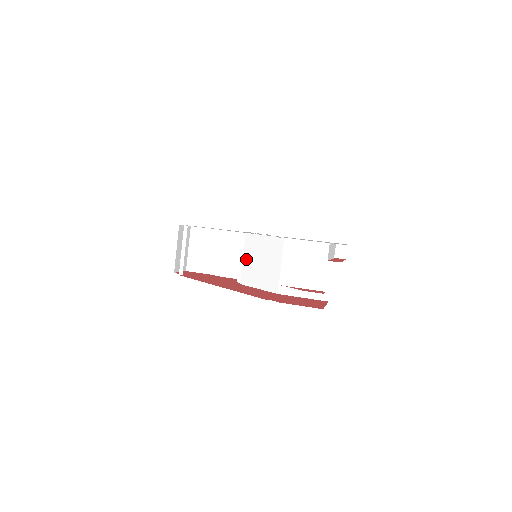
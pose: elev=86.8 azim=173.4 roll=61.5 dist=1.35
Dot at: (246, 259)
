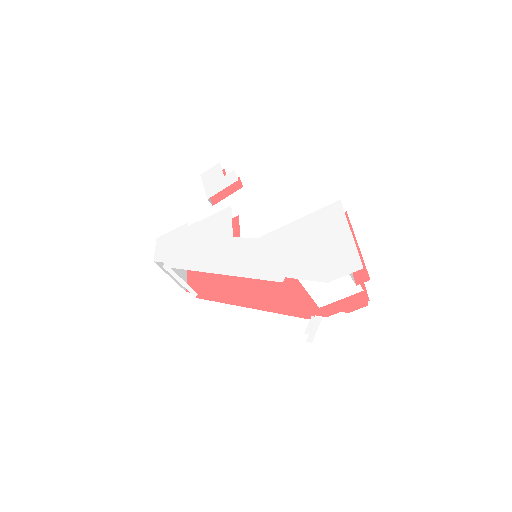
Dot at: occluded
